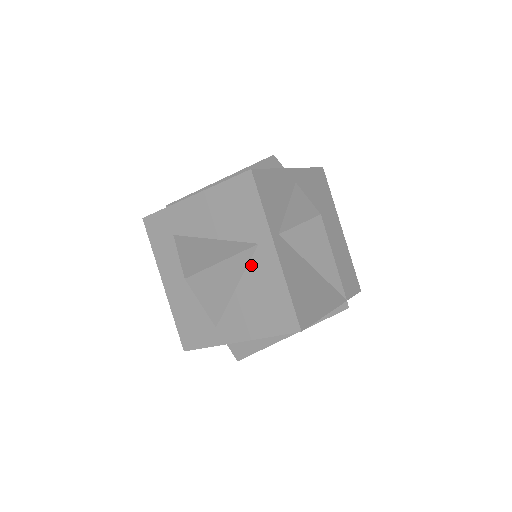
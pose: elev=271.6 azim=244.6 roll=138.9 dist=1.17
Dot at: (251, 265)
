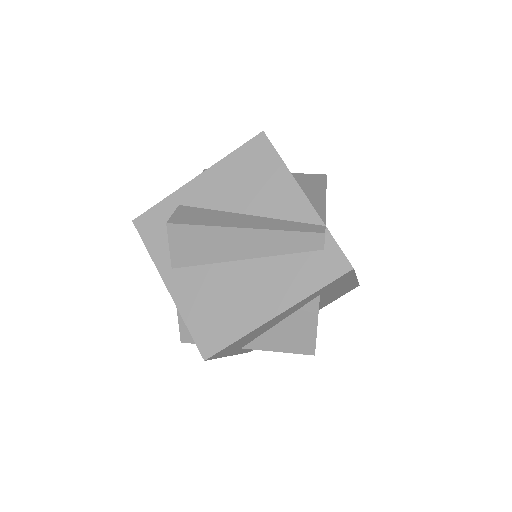
Dot at: occluded
